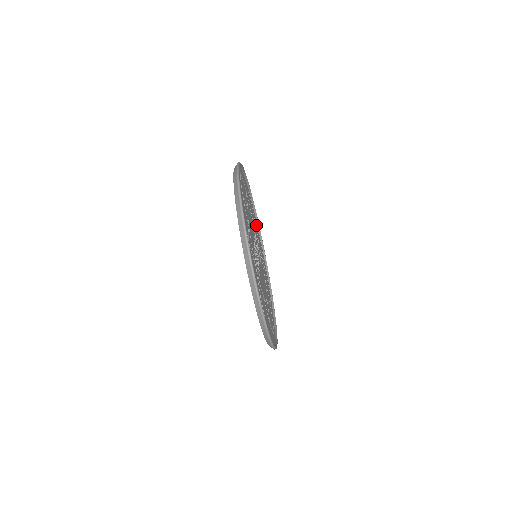
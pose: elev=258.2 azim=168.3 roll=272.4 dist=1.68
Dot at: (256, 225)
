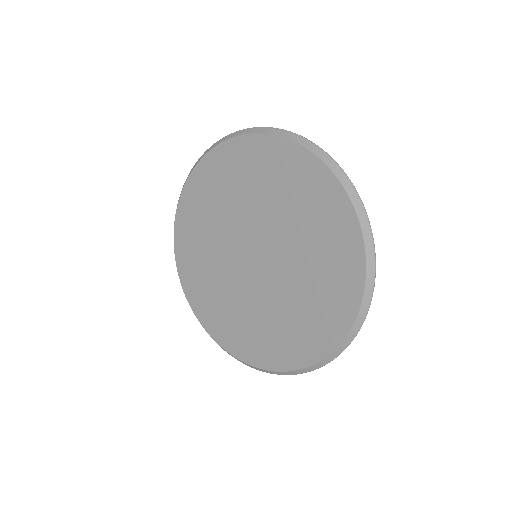
Dot at: (190, 217)
